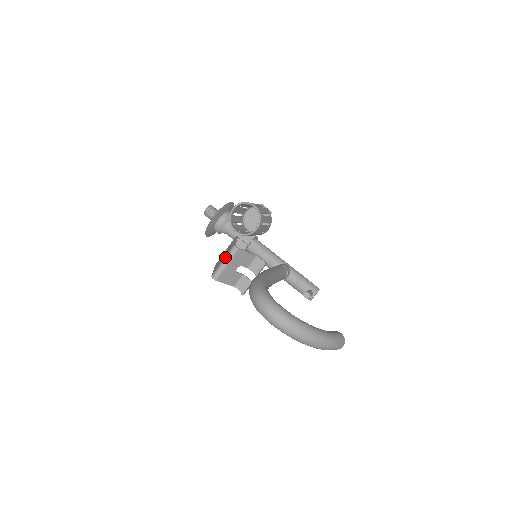
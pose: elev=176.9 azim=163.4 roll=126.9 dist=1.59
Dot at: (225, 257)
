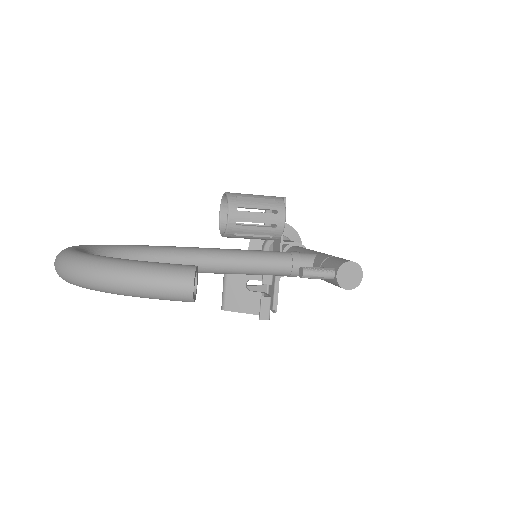
Dot at: (224, 274)
